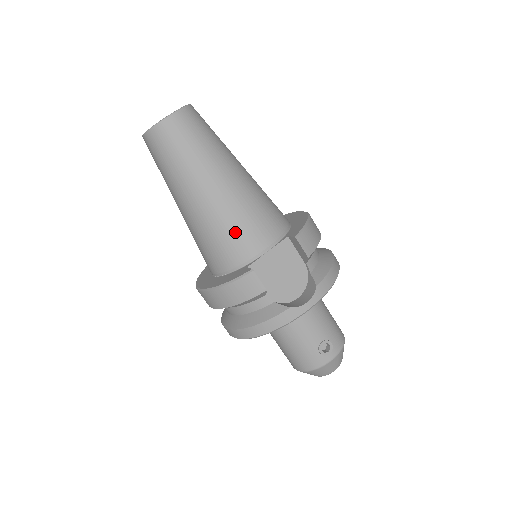
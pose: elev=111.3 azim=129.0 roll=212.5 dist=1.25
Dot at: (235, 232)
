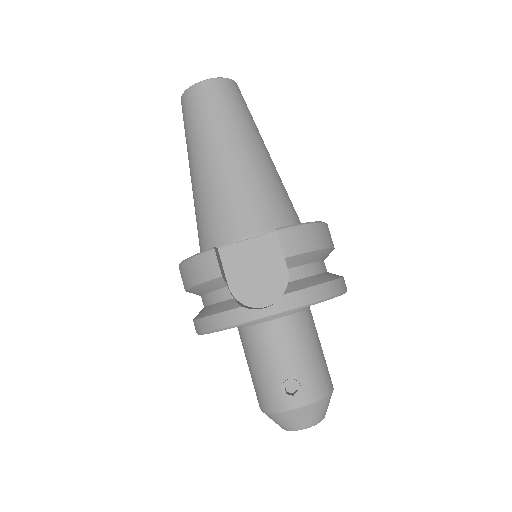
Dot at: (221, 209)
